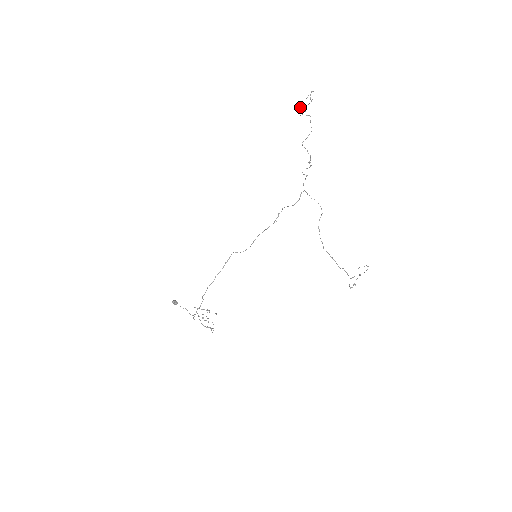
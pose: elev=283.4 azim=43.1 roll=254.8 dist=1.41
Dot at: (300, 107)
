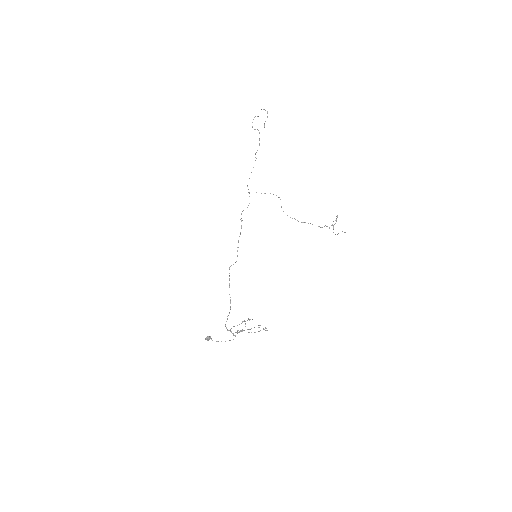
Dot at: occluded
